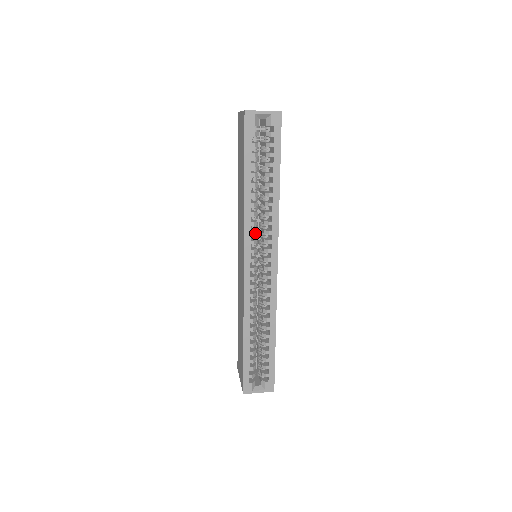
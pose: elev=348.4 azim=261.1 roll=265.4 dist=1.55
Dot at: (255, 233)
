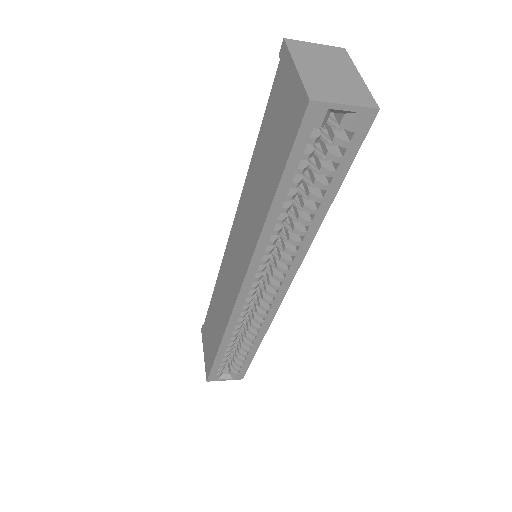
Dot at: (267, 261)
